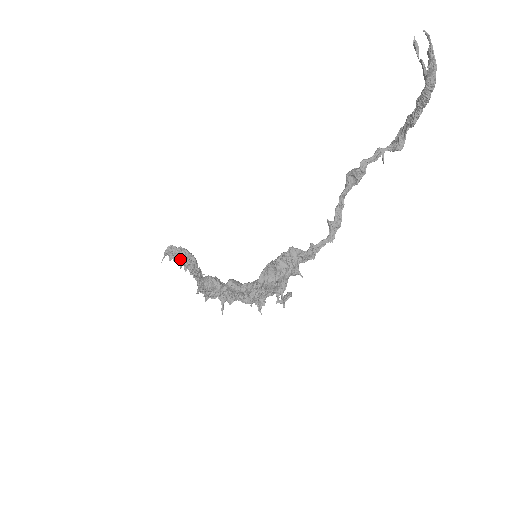
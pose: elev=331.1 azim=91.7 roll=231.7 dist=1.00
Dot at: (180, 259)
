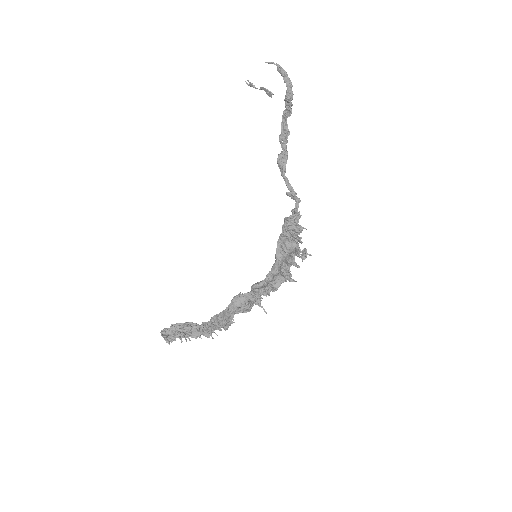
Dot at: (180, 332)
